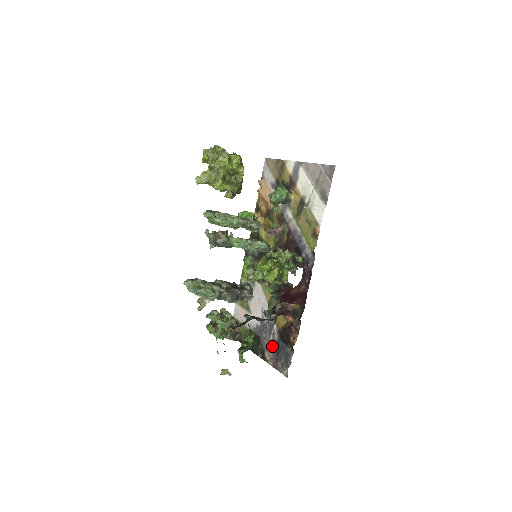
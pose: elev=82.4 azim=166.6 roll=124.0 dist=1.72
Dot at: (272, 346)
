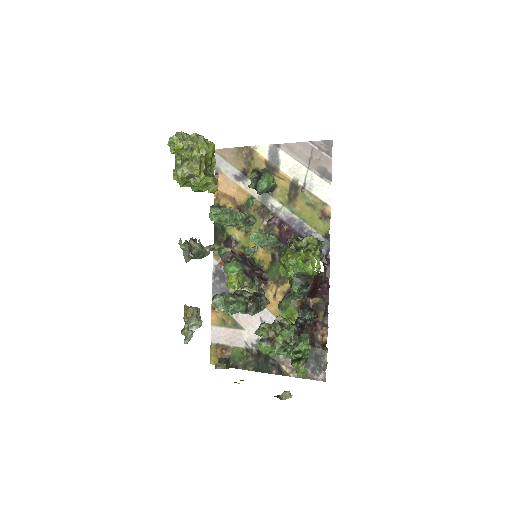
Dot at: occluded
